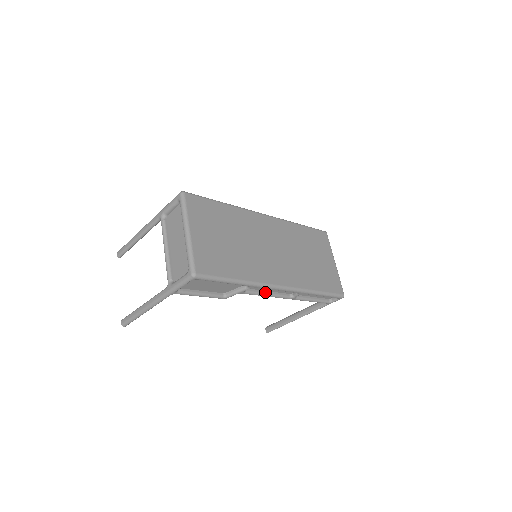
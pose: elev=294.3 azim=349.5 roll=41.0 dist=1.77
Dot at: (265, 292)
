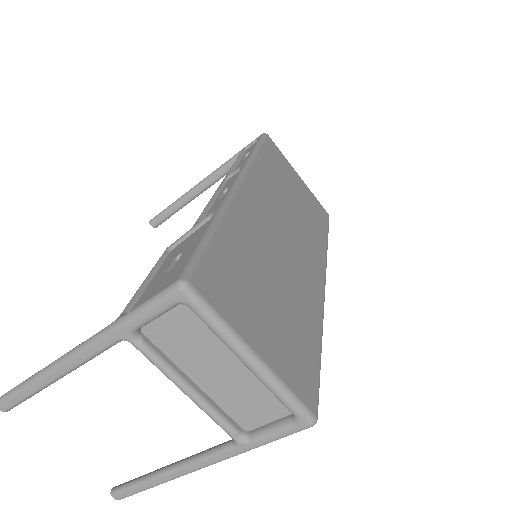
Dot at: occluded
